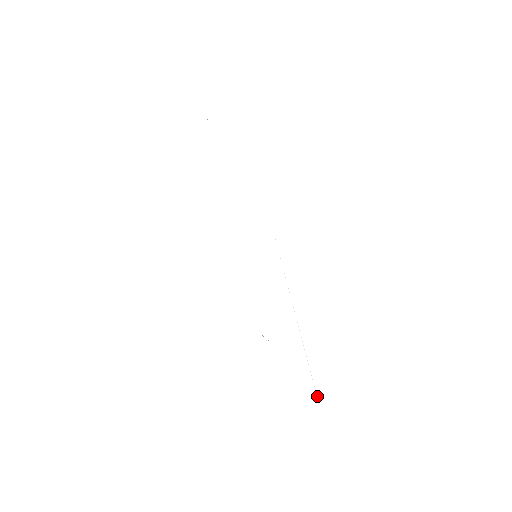
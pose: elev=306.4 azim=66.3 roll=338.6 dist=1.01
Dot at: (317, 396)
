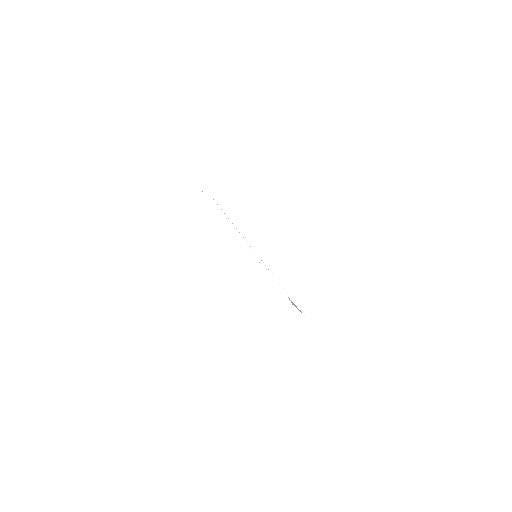
Dot at: (309, 321)
